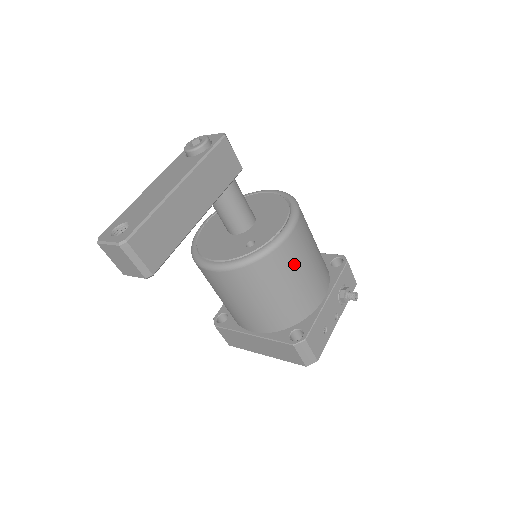
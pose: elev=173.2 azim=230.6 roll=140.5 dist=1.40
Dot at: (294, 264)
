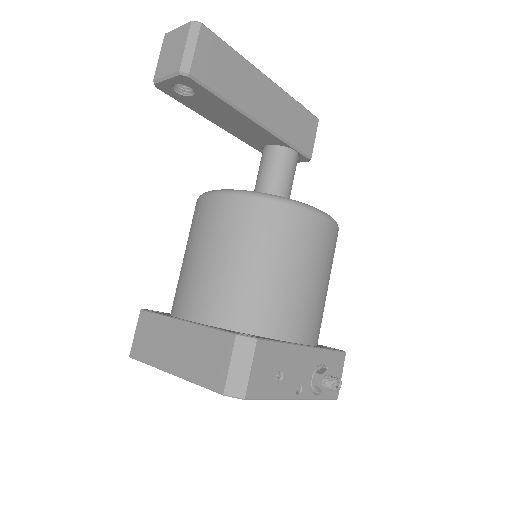
Dot at: (305, 250)
